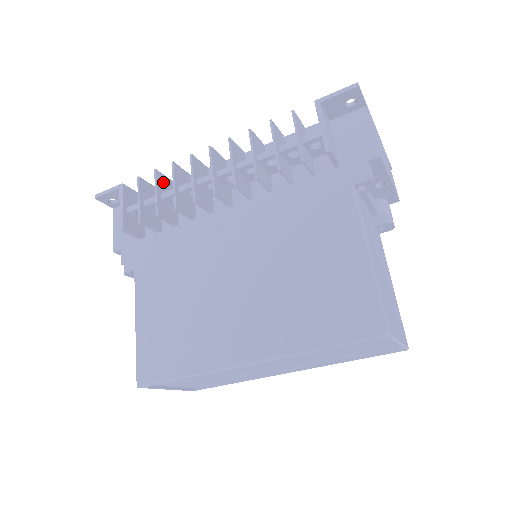
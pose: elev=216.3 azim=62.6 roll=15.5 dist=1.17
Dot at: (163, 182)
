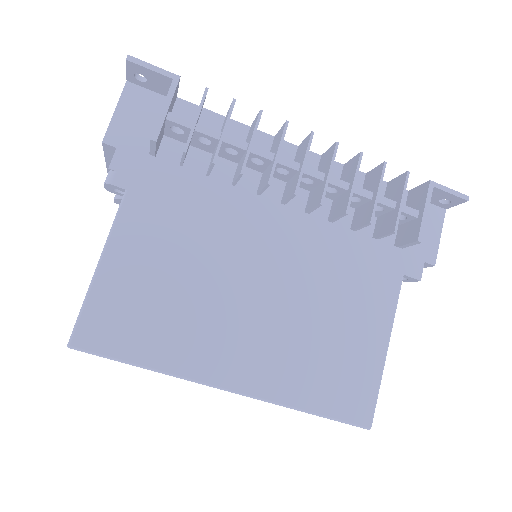
Dot at: occluded
